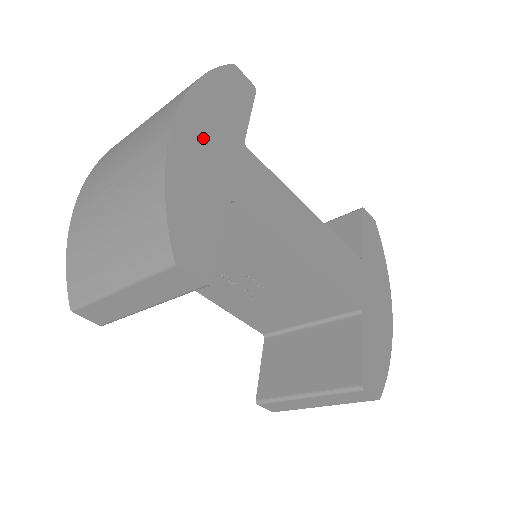
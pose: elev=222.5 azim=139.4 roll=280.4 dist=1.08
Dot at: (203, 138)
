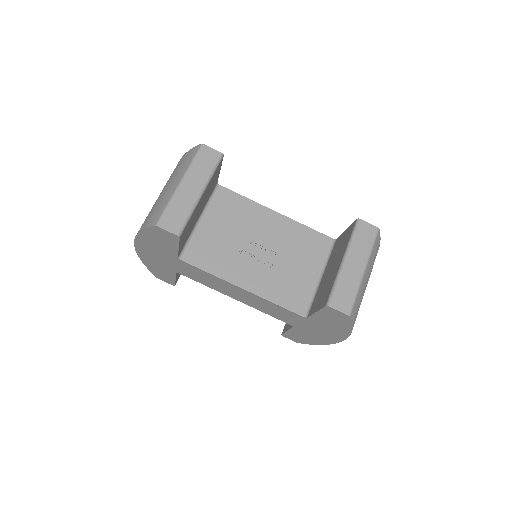
Dot at: occluded
